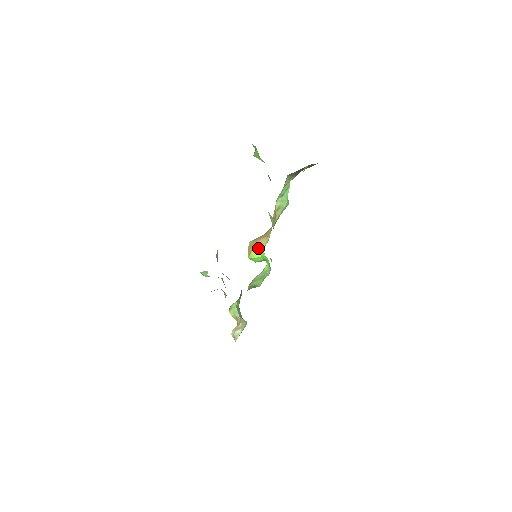
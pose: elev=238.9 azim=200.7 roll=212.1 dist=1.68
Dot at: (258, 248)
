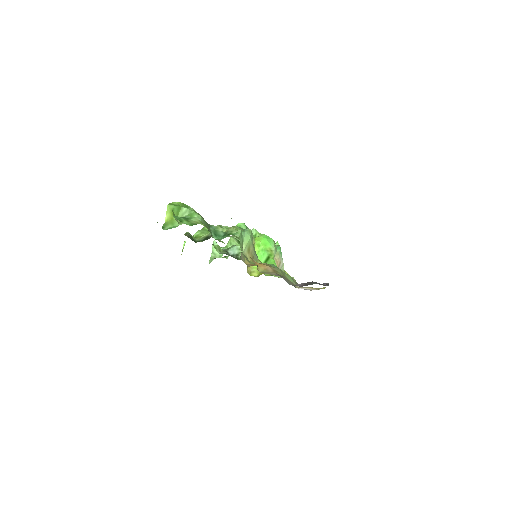
Dot at: occluded
